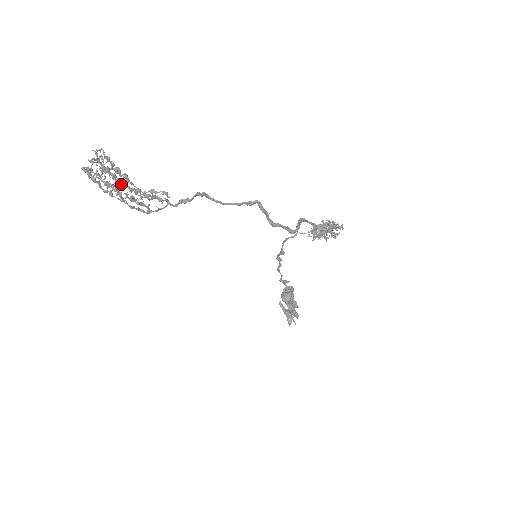
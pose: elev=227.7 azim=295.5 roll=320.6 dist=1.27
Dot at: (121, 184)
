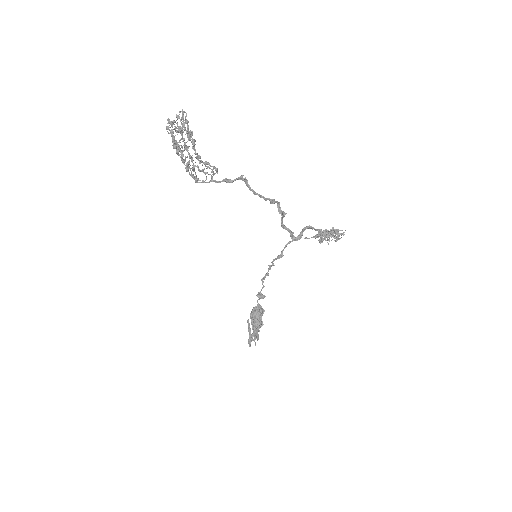
Dot at: (186, 147)
